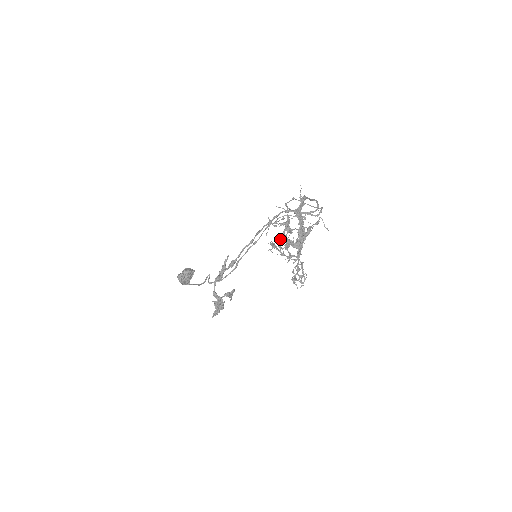
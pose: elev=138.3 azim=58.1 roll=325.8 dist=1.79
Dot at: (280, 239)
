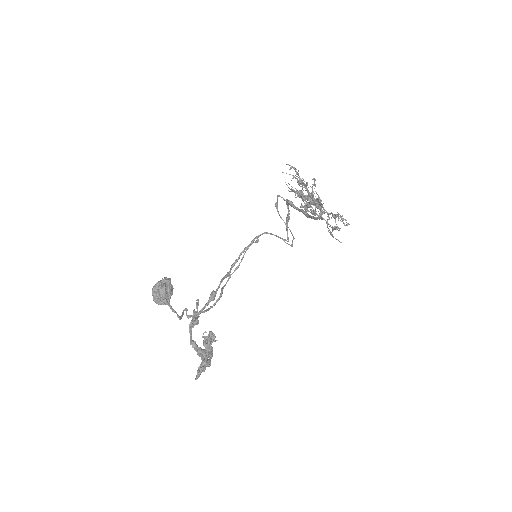
Dot at: (306, 183)
